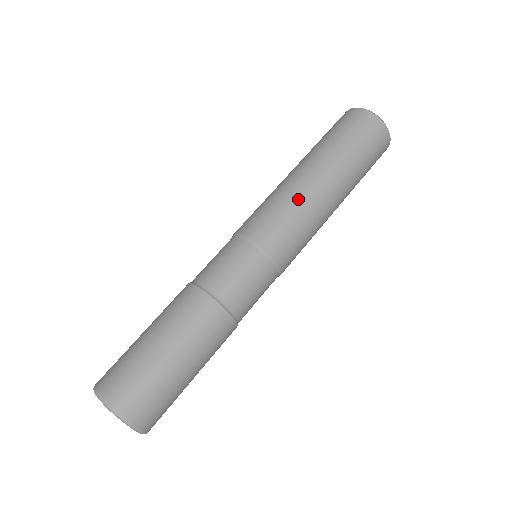
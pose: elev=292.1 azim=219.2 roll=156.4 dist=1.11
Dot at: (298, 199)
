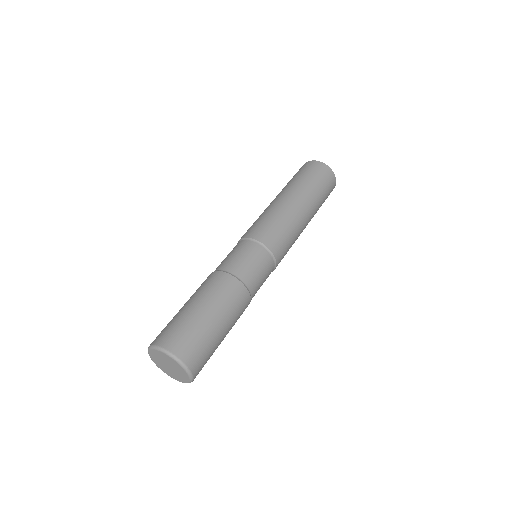
Dot at: (264, 212)
